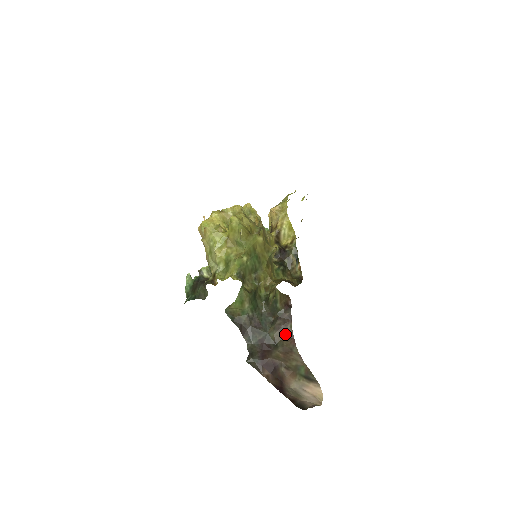
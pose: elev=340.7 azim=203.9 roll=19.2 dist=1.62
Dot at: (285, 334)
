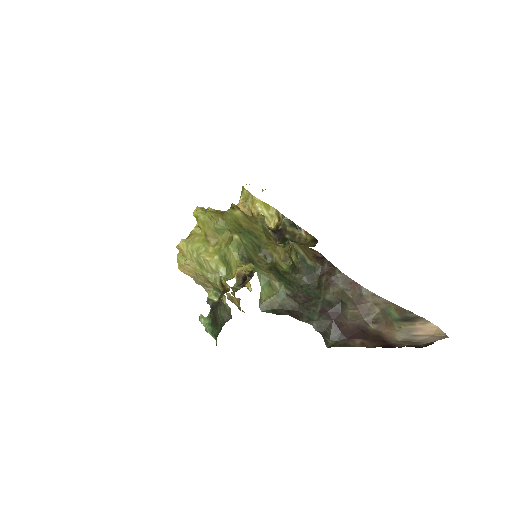
Dot at: (341, 284)
